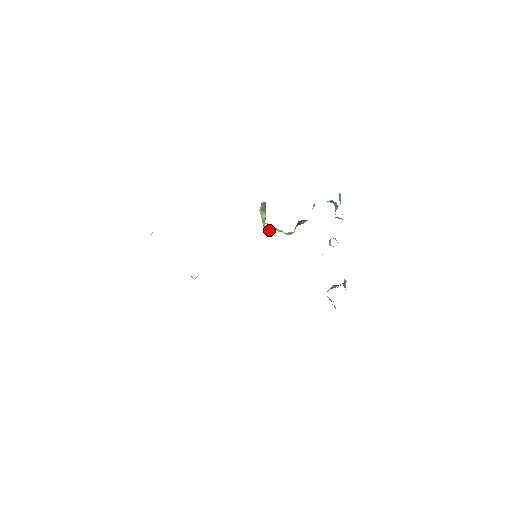
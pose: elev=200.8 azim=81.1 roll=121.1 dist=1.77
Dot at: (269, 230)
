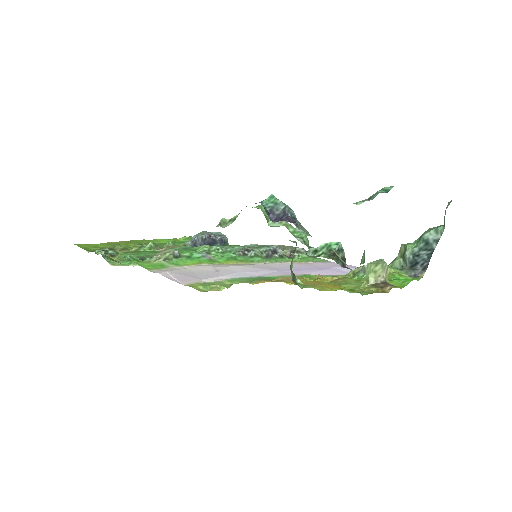
Dot at: occluded
